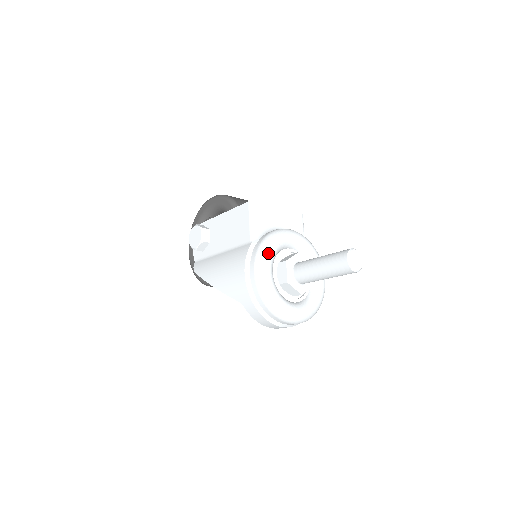
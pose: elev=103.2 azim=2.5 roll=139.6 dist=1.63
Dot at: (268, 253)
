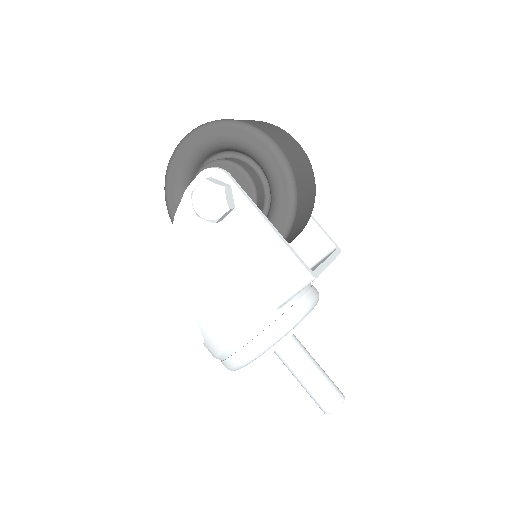
Dot at: occluded
